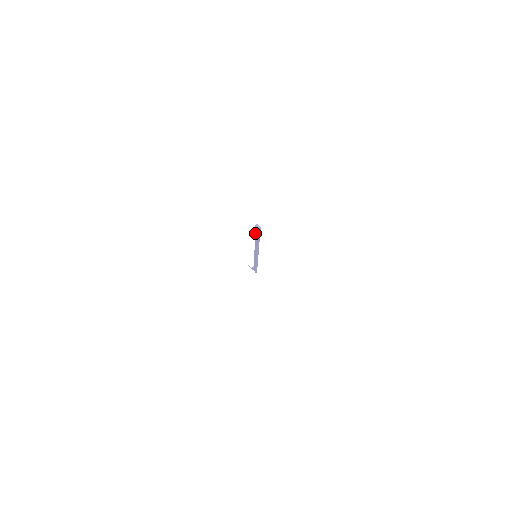
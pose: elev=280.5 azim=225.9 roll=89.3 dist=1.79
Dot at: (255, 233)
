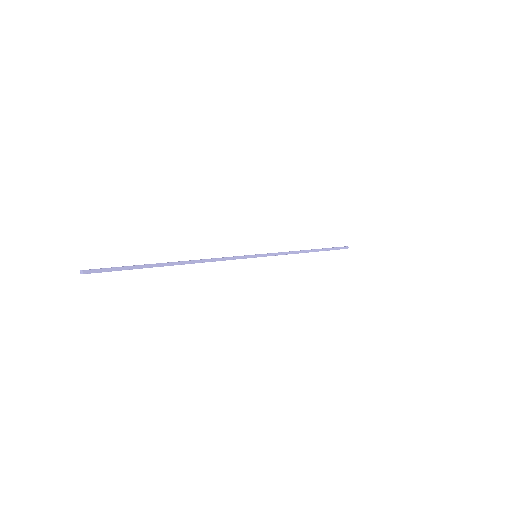
Dot at: occluded
